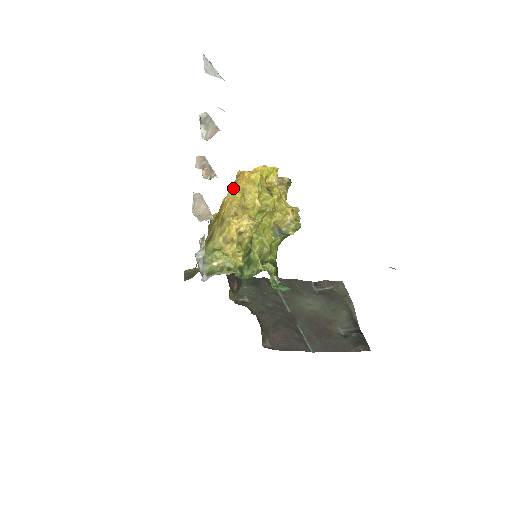
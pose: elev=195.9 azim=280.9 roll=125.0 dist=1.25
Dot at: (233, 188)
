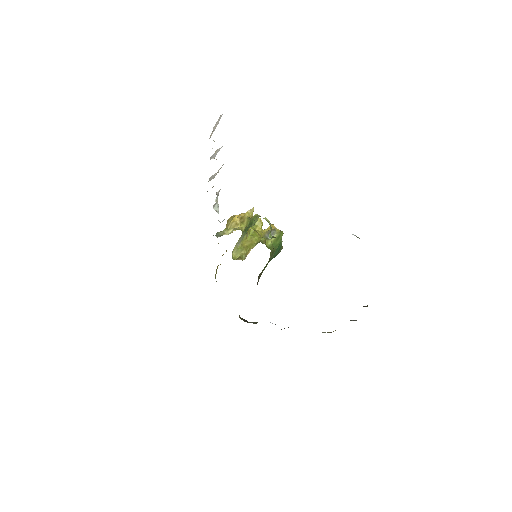
Dot at: occluded
